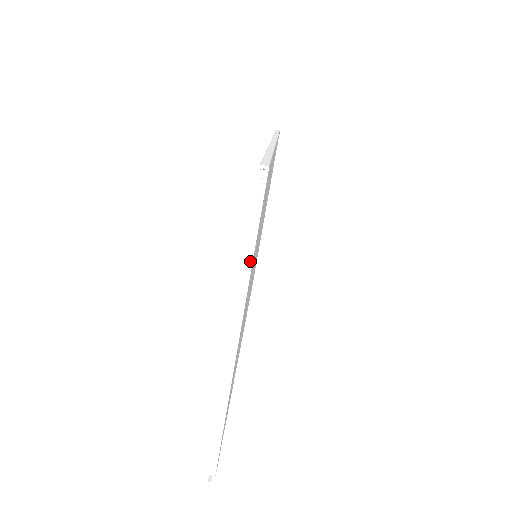
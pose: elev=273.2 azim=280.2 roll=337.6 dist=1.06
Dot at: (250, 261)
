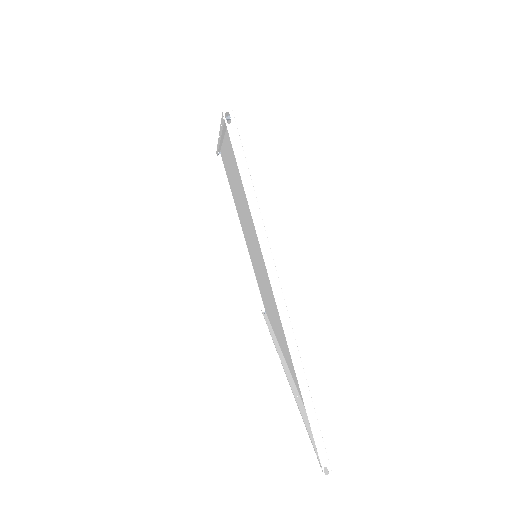
Dot at: (257, 211)
